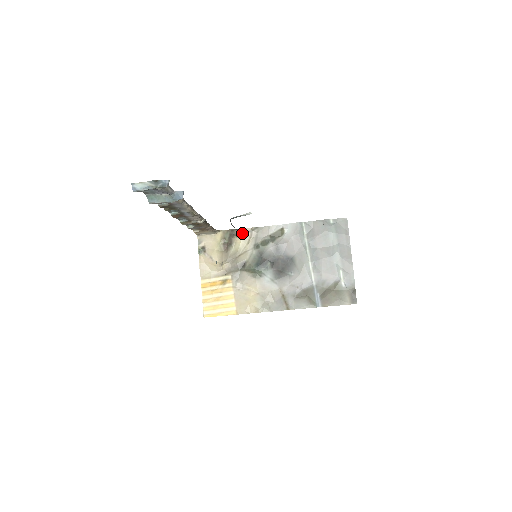
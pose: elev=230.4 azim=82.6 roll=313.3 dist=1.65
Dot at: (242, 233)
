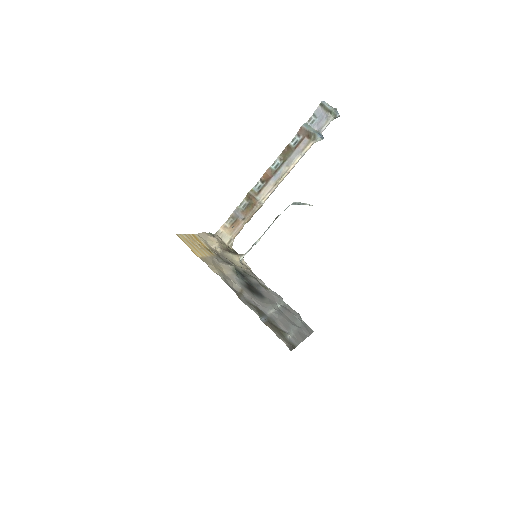
Dot at: (243, 262)
